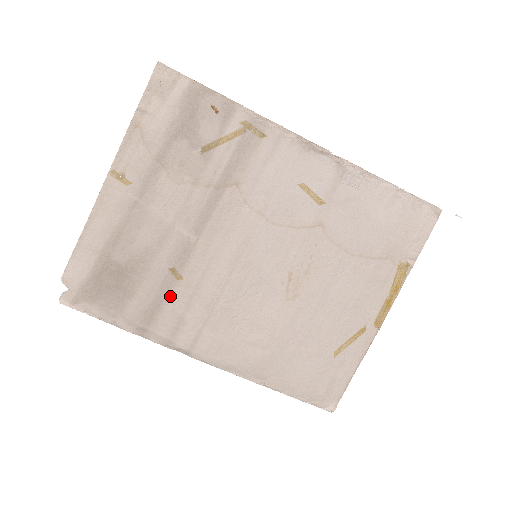
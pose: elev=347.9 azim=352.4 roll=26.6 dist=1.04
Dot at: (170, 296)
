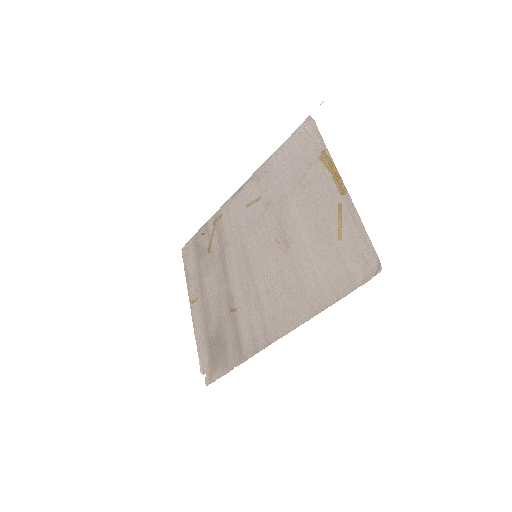
Dot at: (239, 324)
